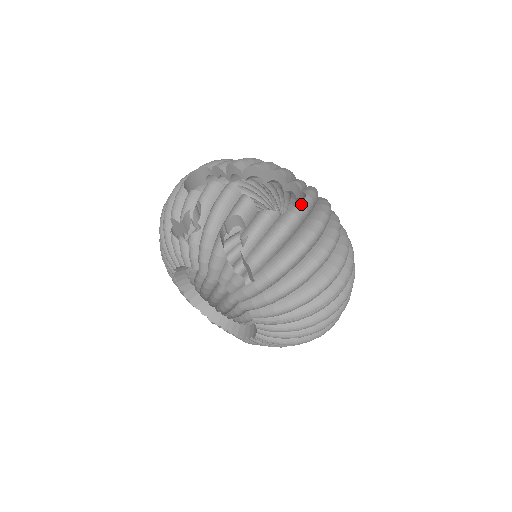
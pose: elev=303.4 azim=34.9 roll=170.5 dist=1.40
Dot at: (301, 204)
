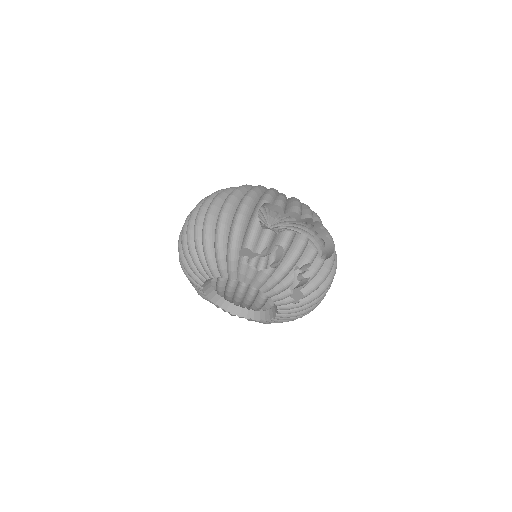
Dot at: (335, 253)
